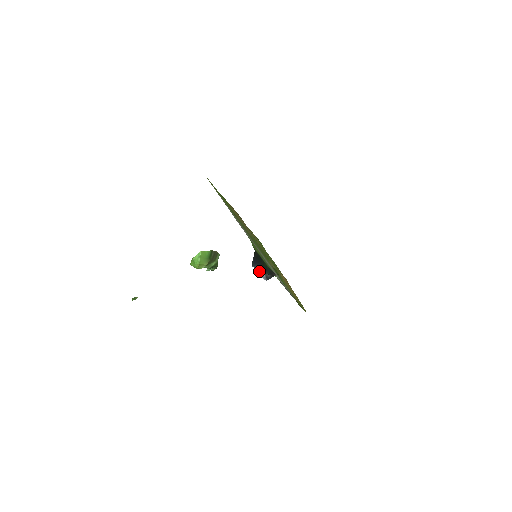
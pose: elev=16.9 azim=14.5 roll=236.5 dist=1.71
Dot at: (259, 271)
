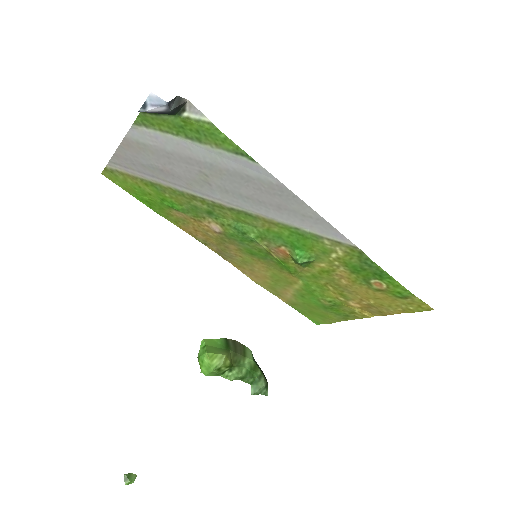
Dot at: (154, 110)
